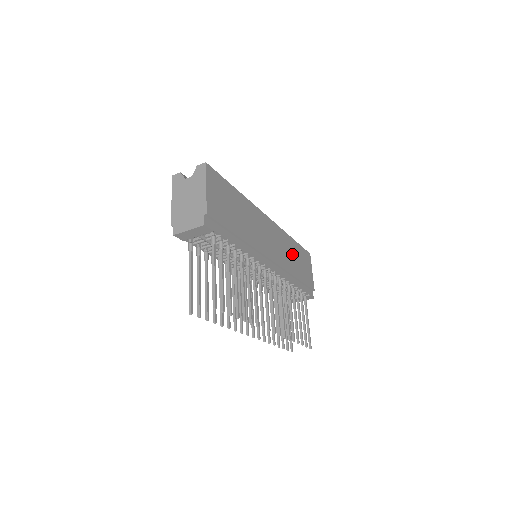
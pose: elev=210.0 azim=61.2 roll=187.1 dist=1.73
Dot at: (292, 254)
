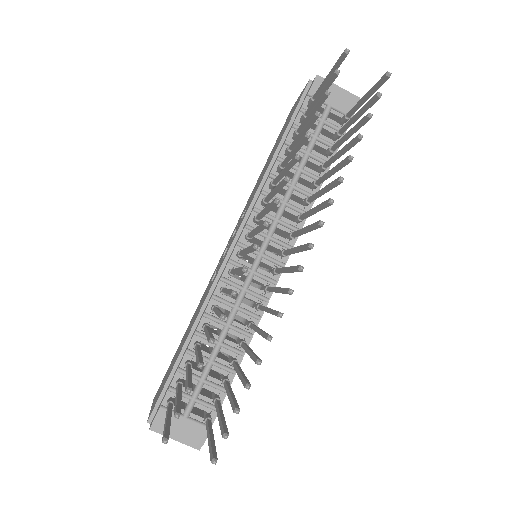
Dot at: occluded
